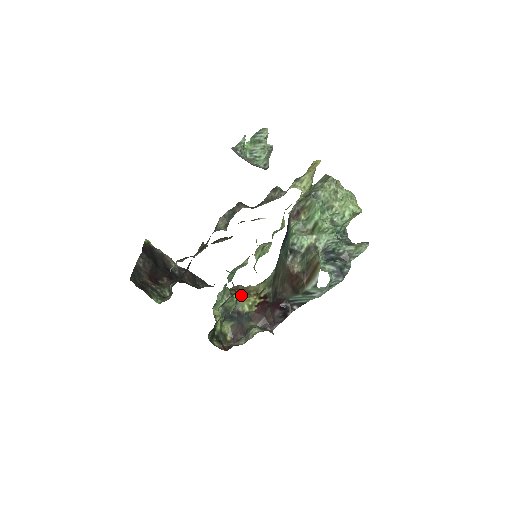
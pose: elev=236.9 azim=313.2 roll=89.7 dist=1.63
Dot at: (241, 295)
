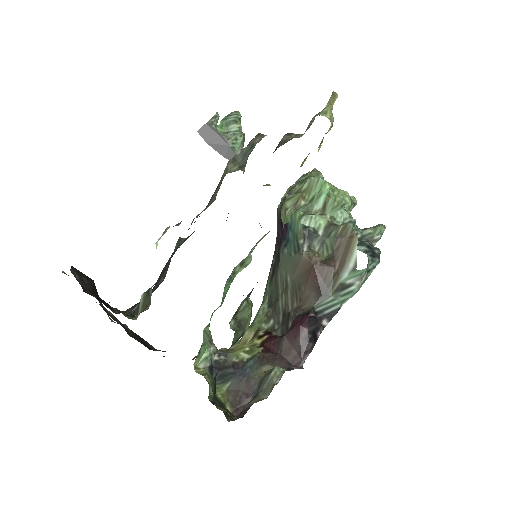
Dot at: occluded
